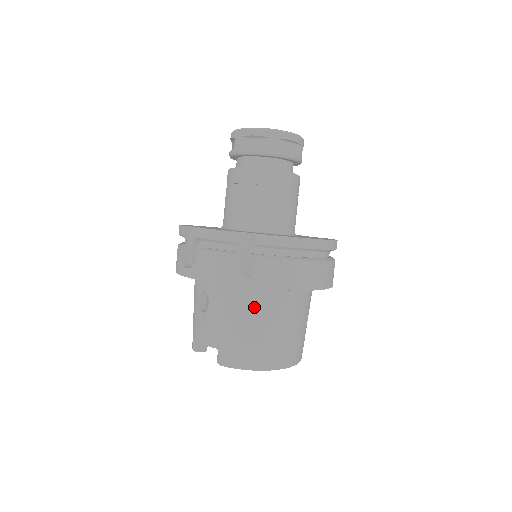
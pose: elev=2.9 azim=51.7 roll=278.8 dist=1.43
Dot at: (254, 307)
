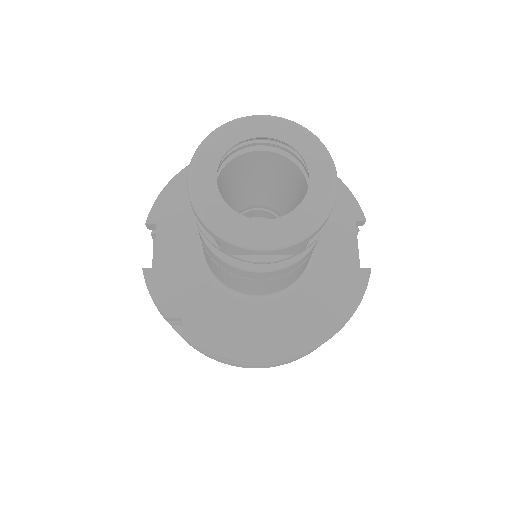
Dot at: occluded
